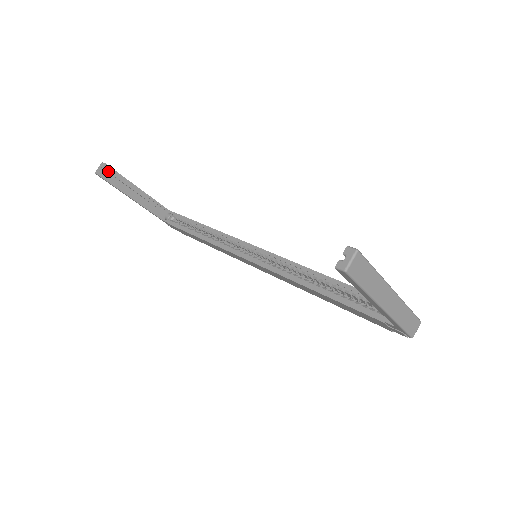
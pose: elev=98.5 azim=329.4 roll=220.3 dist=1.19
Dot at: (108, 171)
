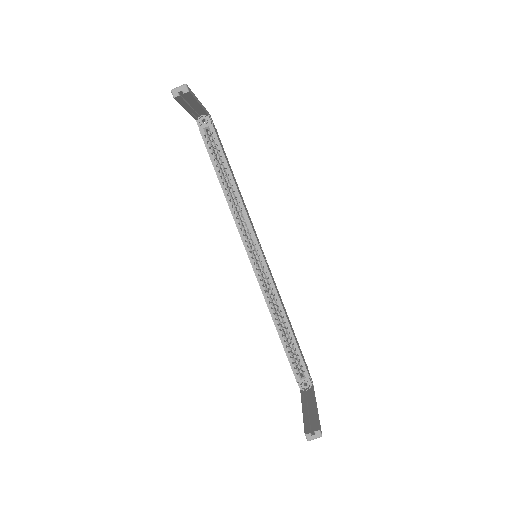
Dot at: (186, 95)
